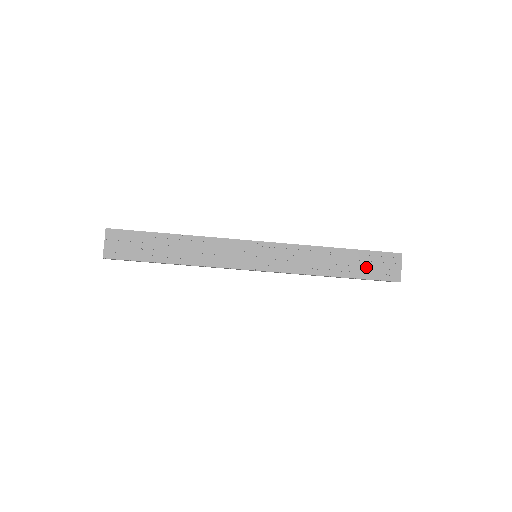
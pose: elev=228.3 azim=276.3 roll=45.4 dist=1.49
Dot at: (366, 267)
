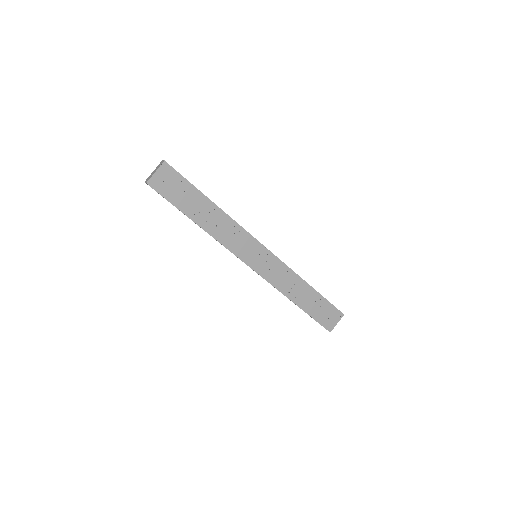
Dot at: (318, 310)
